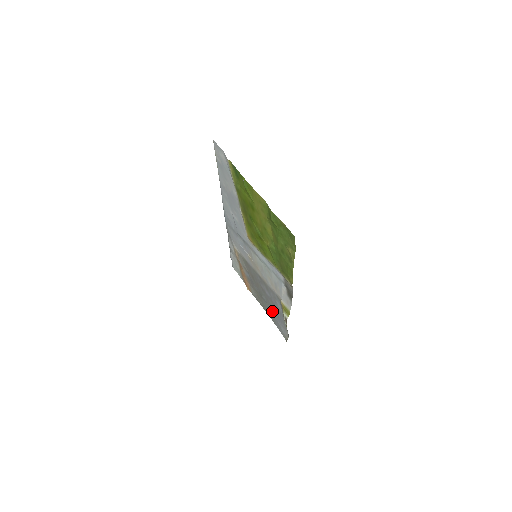
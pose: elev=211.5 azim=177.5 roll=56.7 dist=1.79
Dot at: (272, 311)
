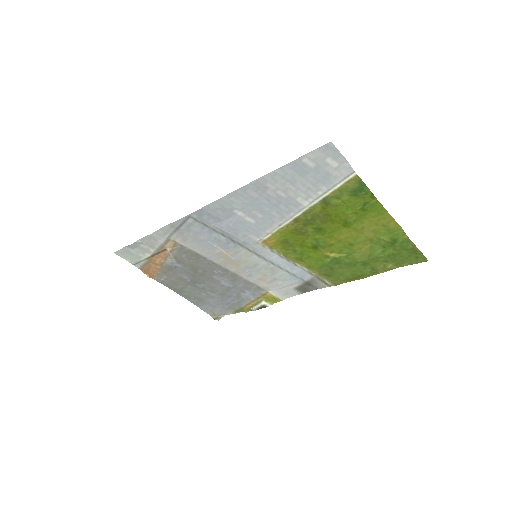
Dot at: (210, 296)
